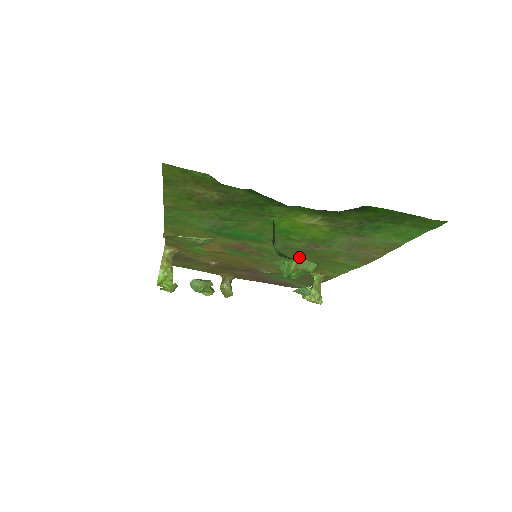
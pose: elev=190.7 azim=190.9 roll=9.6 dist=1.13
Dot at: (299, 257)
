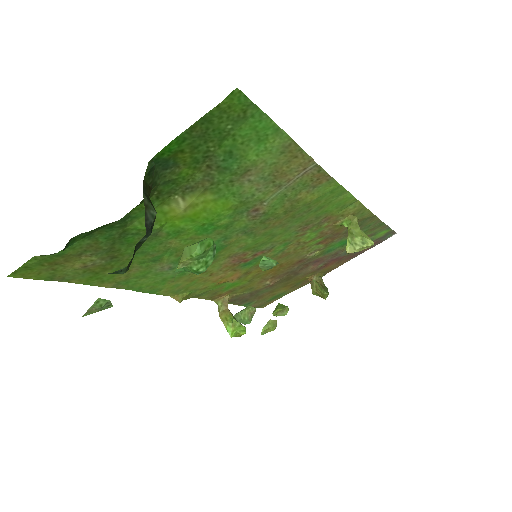
Dot at: (284, 226)
